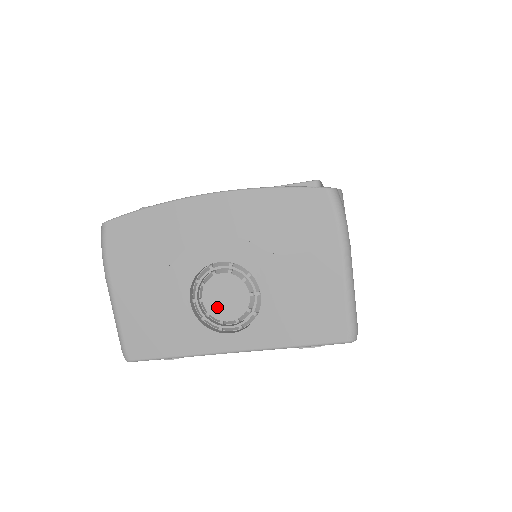
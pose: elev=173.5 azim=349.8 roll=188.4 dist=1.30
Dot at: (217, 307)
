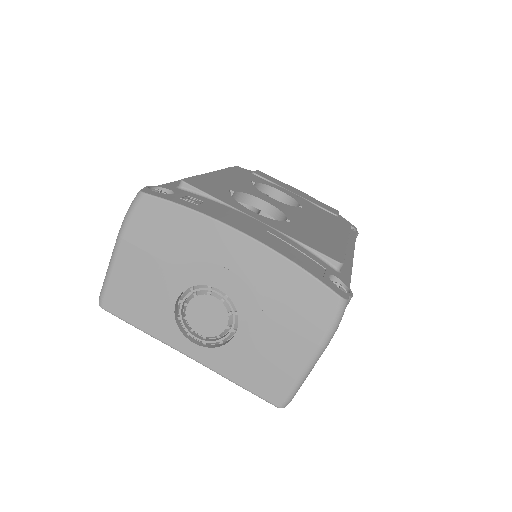
Dot at: (195, 318)
